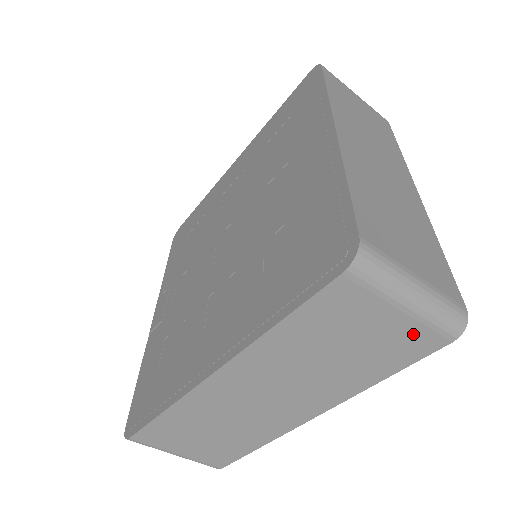
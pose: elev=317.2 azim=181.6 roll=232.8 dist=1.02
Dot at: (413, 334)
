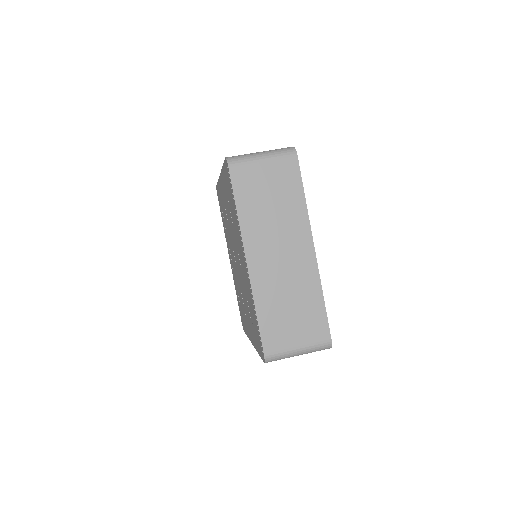
Dot at: occluded
